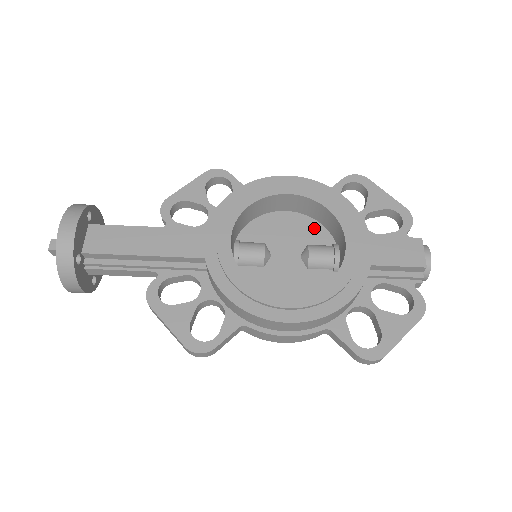
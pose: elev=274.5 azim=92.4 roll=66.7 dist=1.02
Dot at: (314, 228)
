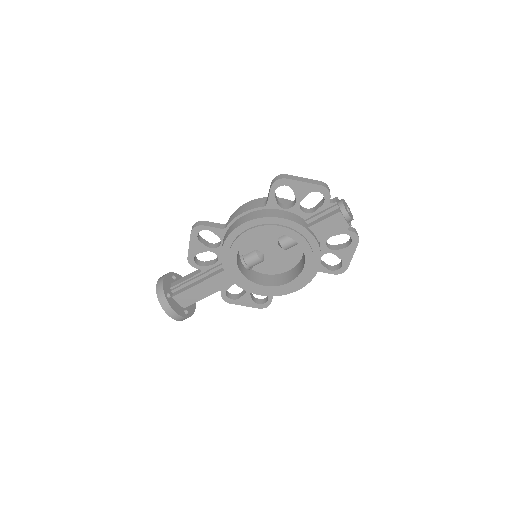
Dot at: occluded
